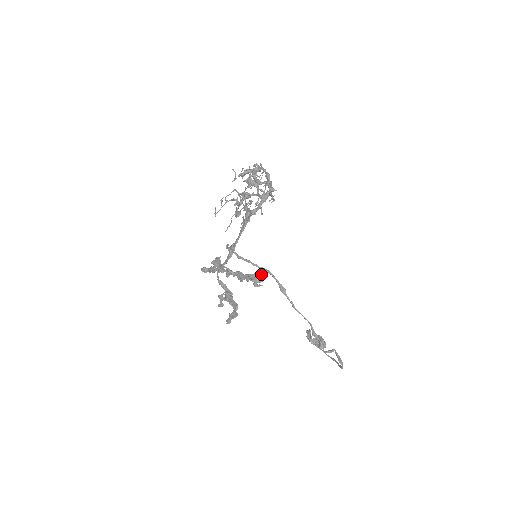
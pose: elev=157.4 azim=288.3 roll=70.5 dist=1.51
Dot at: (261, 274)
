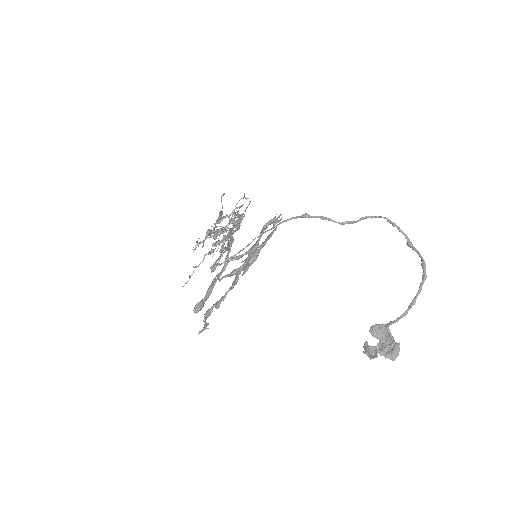
Dot at: (275, 216)
